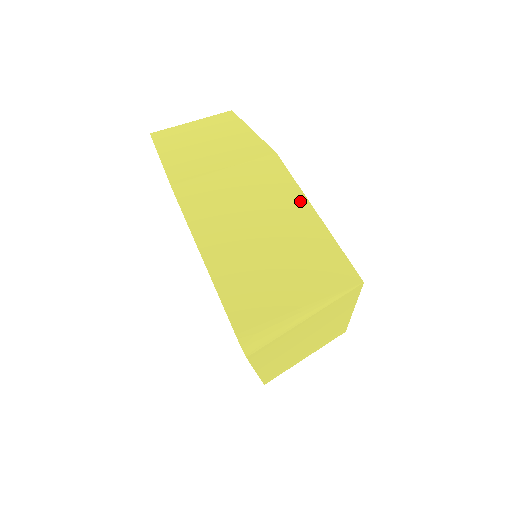
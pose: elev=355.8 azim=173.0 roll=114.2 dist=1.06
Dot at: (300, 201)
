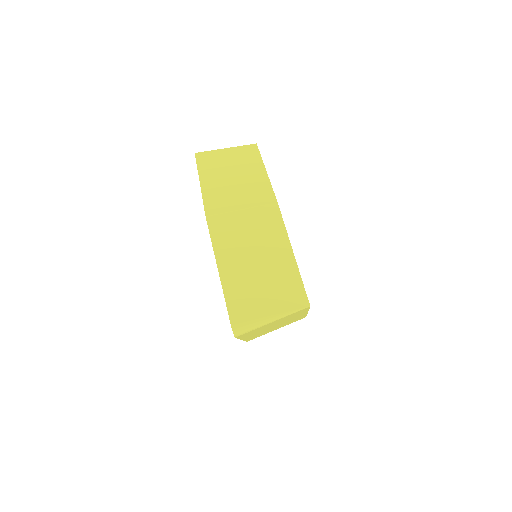
Dot at: (285, 243)
